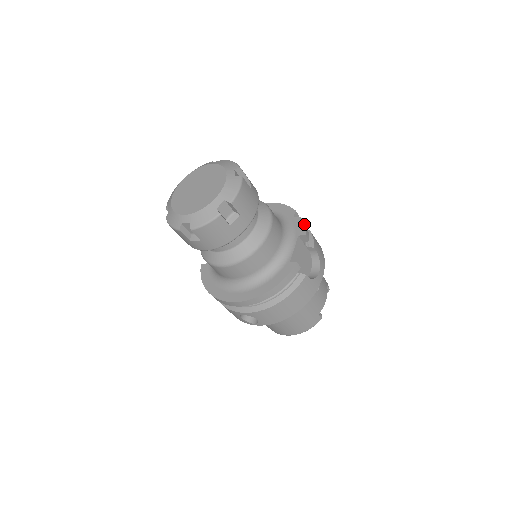
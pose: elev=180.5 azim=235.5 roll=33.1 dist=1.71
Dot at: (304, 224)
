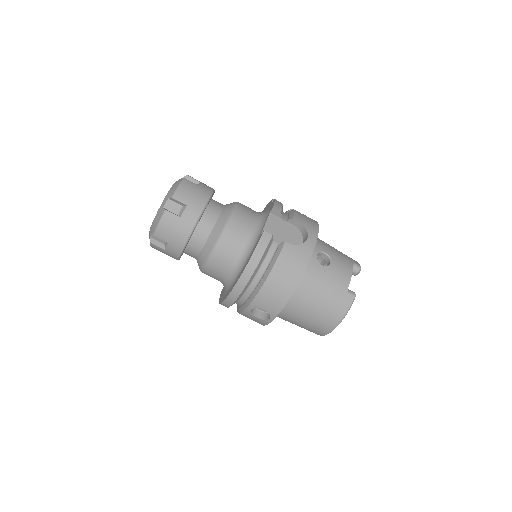
Dot at: (275, 201)
